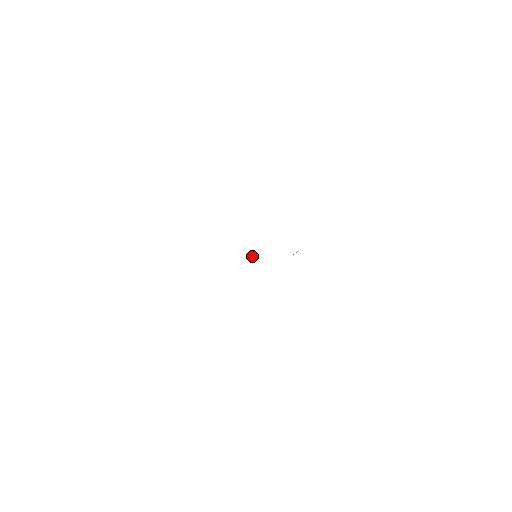
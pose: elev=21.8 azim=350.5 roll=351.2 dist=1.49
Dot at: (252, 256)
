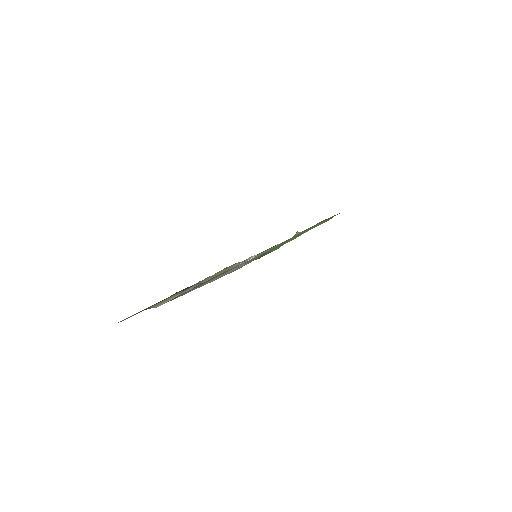
Dot at: occluded
